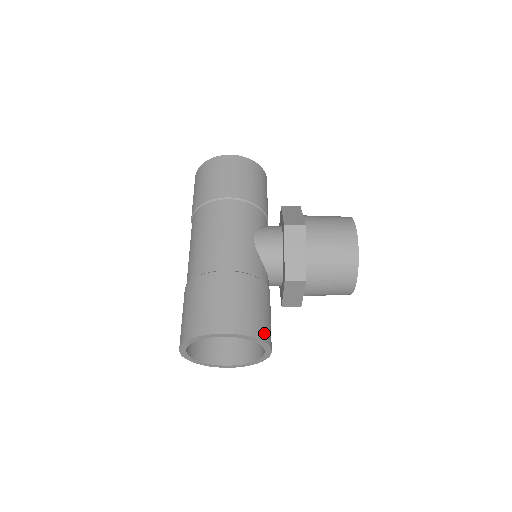
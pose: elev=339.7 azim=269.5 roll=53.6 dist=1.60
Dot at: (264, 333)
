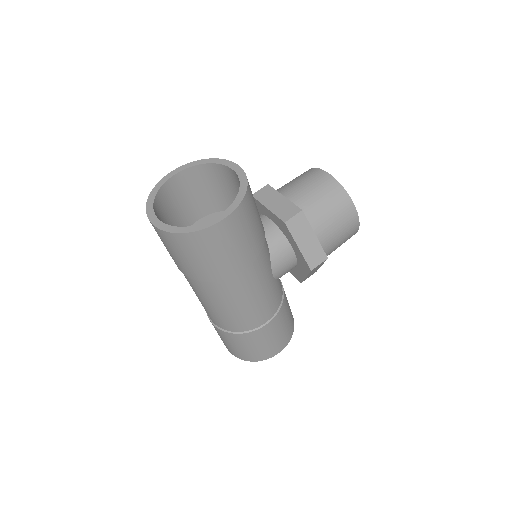
Dot at: occluded
